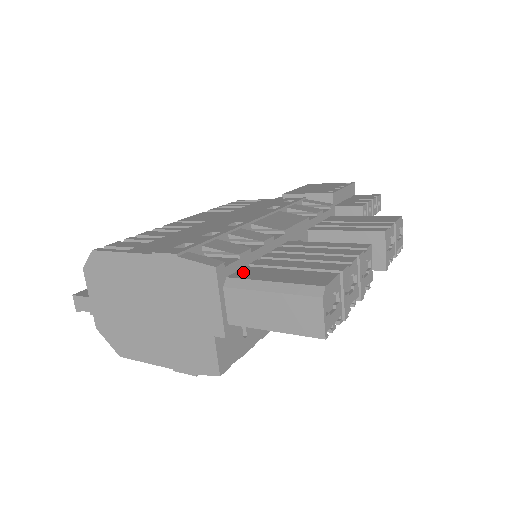
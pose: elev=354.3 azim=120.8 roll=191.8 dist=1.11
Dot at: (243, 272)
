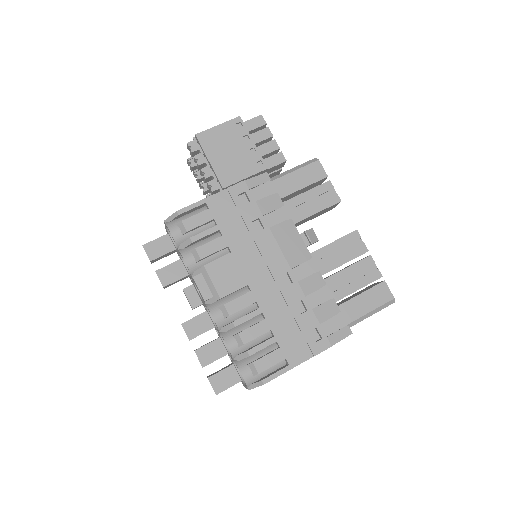
Dot at: (345, 315)
